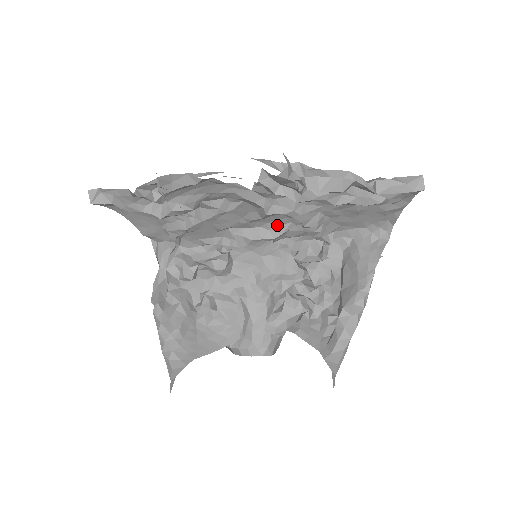
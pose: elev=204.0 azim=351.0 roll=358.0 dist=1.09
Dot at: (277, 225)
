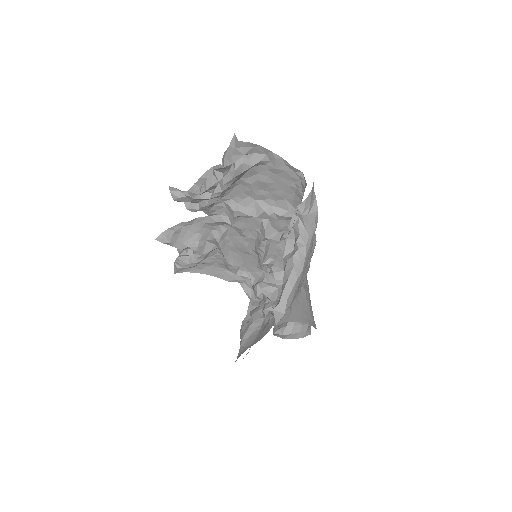
Dot at: (260, 227)
